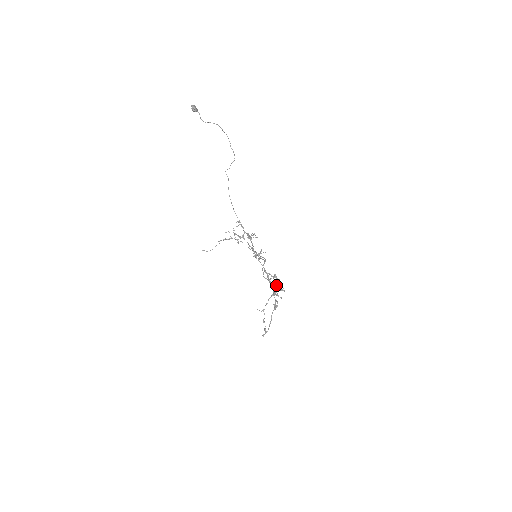
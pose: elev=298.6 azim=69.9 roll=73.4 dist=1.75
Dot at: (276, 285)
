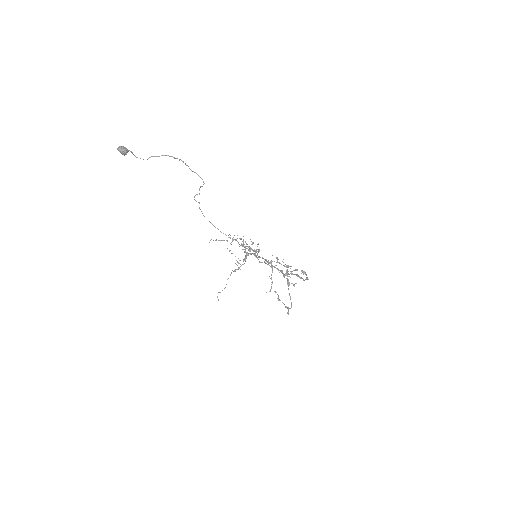
Dot at: occluded
